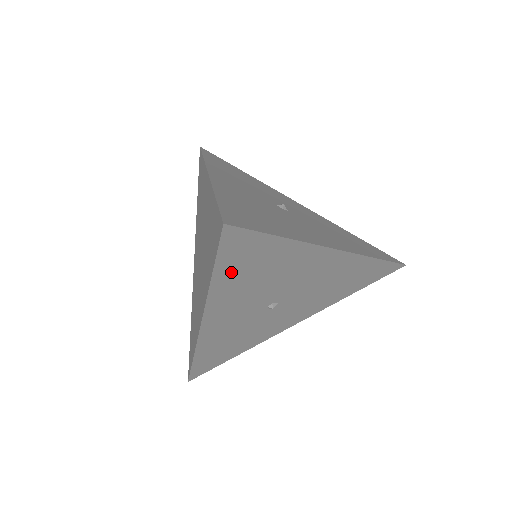
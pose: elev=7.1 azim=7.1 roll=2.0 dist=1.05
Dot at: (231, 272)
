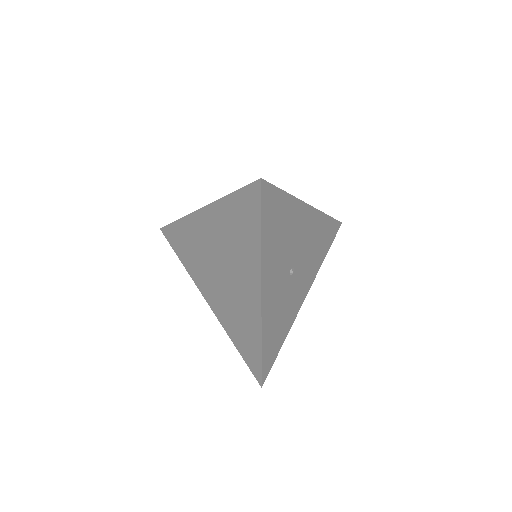
Dot at: (269, 230)
